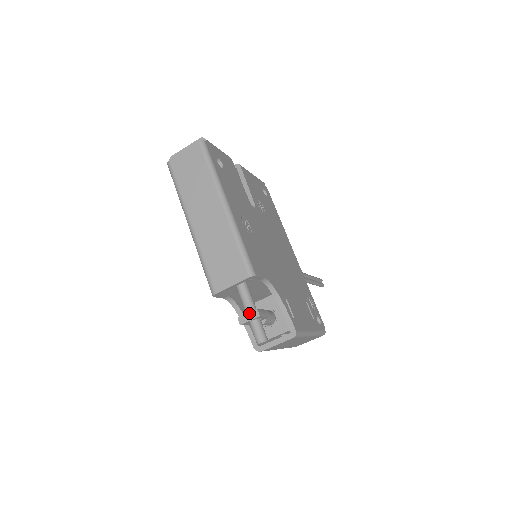
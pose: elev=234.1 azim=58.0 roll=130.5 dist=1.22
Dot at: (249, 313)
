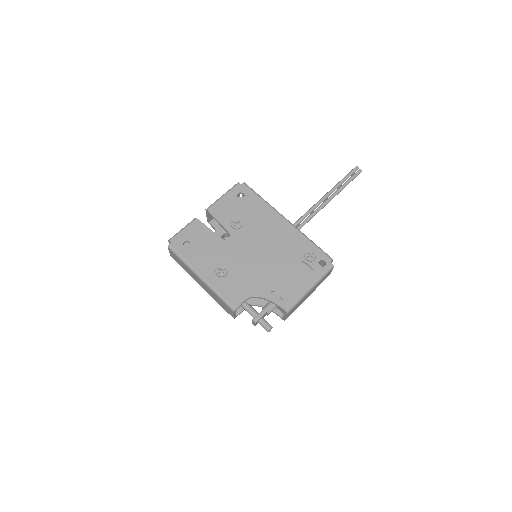
Dot at: (252, 321)
